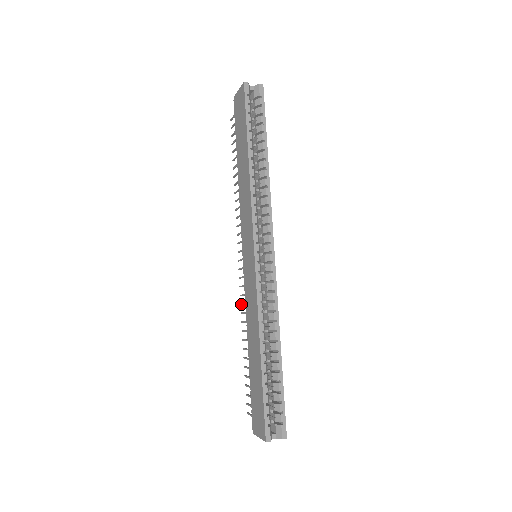
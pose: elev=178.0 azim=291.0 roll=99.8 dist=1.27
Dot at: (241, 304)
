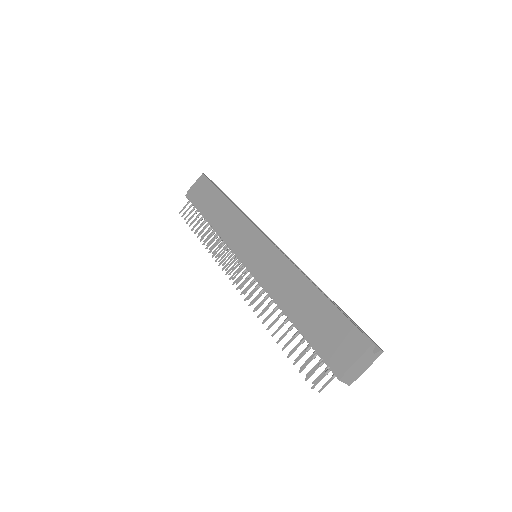
Dot at: (251, 302)
